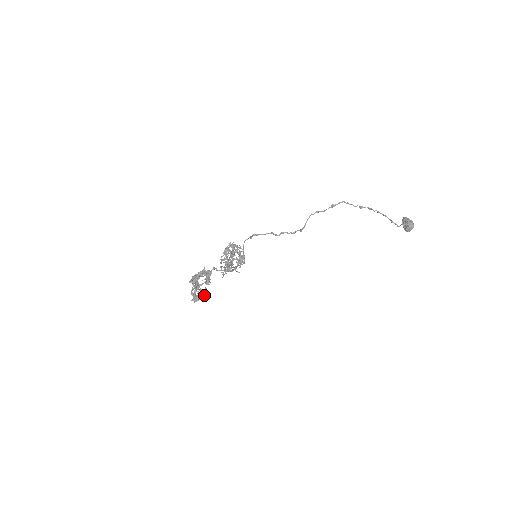
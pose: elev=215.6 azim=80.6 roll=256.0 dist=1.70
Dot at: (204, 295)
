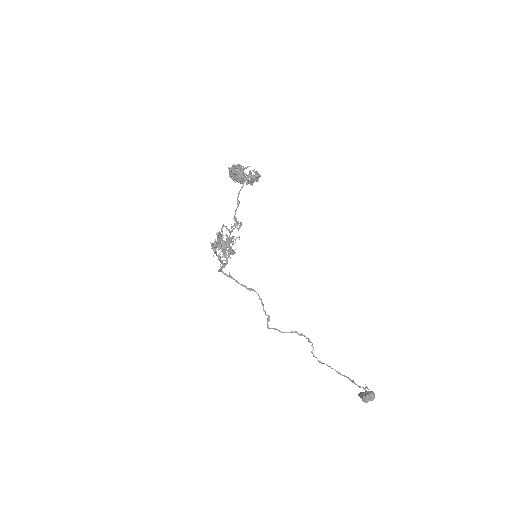
Dot at: (244, 177)
